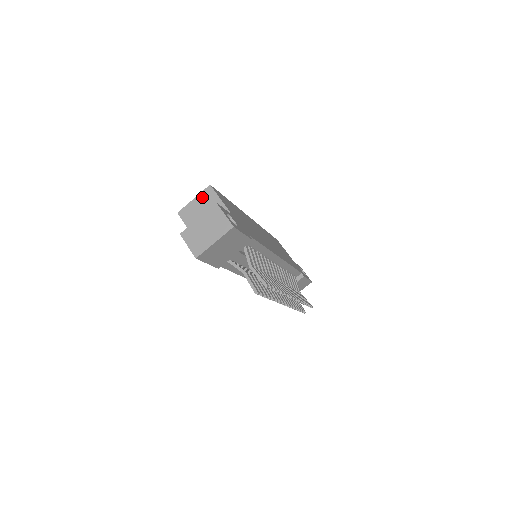
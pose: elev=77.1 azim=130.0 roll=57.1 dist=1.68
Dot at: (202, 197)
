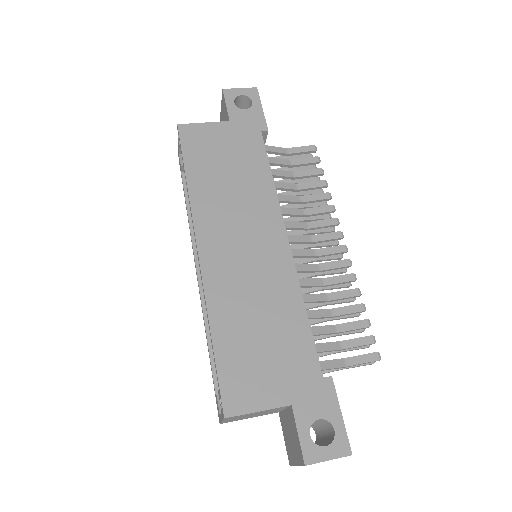
Dot at: occluded
